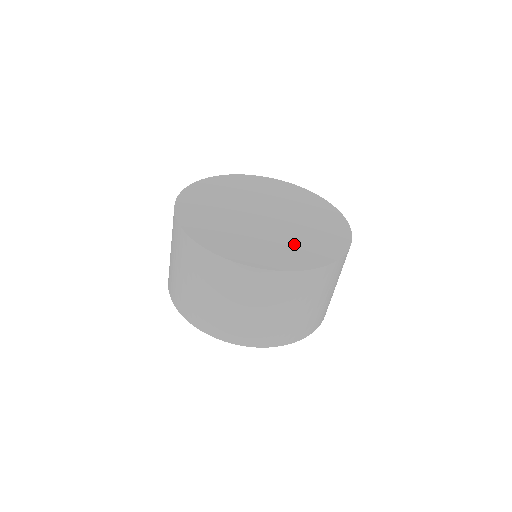
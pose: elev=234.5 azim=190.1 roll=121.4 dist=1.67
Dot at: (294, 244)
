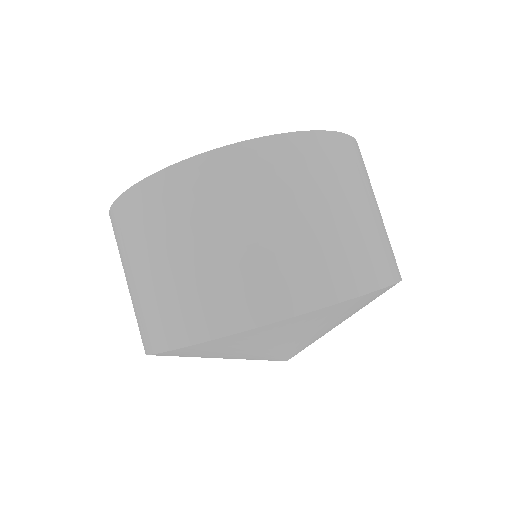
Dot at: occluded
